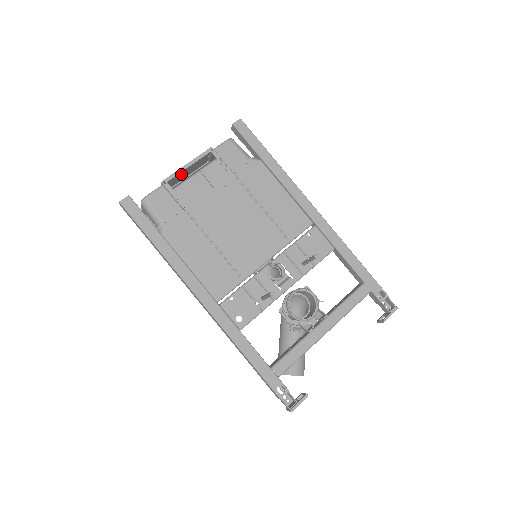
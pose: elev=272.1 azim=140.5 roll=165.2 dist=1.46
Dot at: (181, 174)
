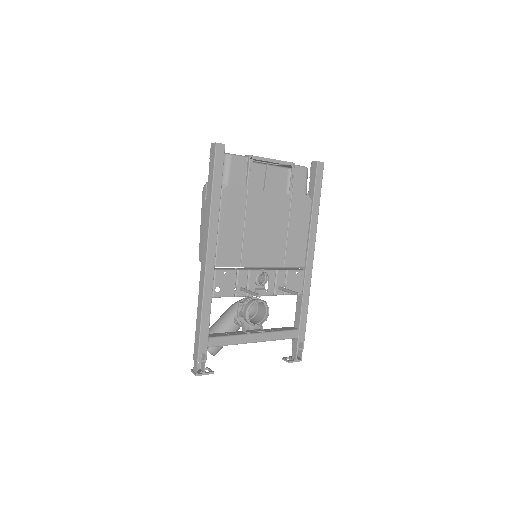
Dot at: occluded
